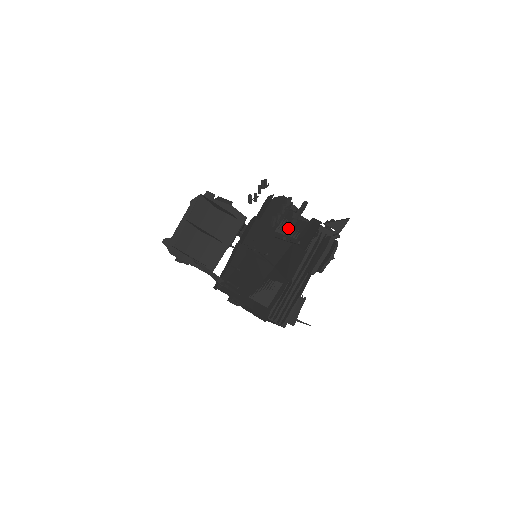
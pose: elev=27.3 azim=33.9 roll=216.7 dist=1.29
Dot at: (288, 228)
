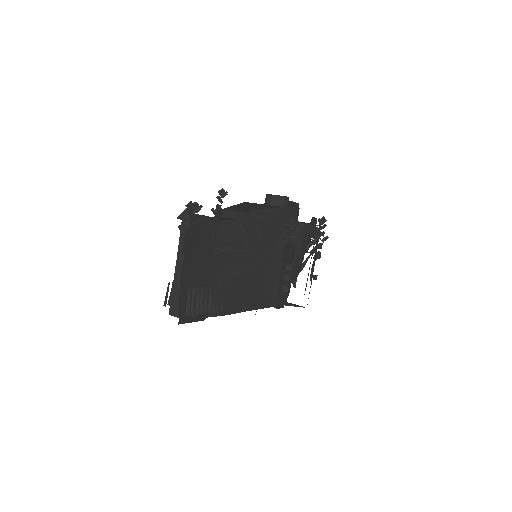
Dot at: occluded
